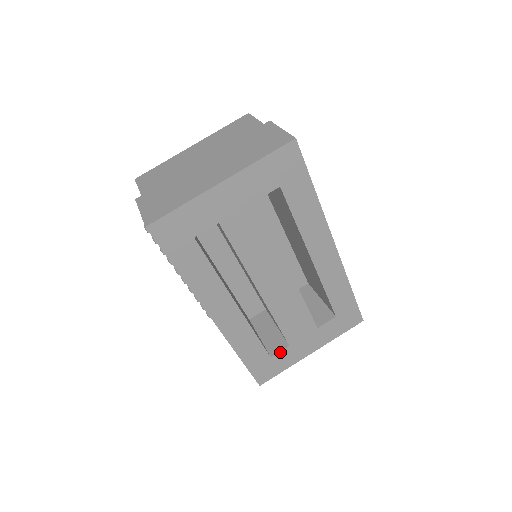
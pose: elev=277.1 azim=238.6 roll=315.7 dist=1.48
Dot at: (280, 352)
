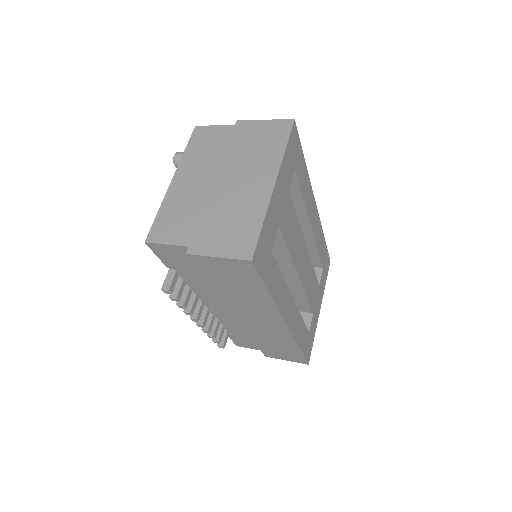
Dot at: (311, 323)
